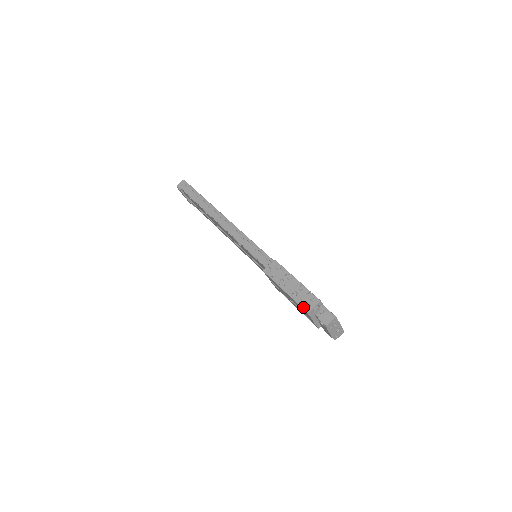
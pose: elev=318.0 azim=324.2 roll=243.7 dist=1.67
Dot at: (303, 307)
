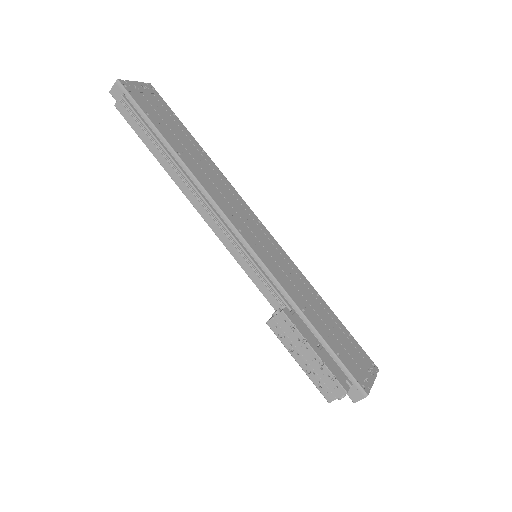
Dot at: (323, 394)
